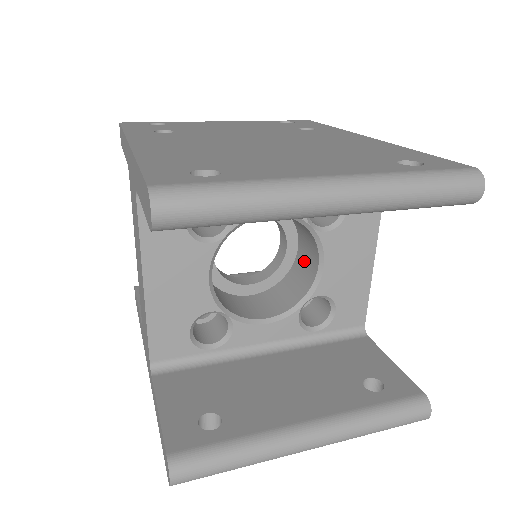
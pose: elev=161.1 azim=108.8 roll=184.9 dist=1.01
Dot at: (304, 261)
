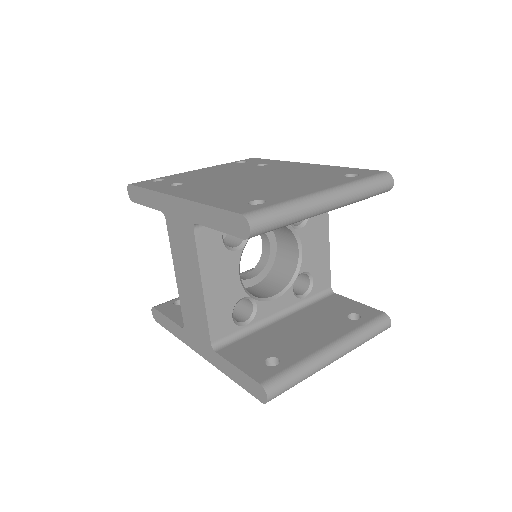
Dot at: (285, 253)
